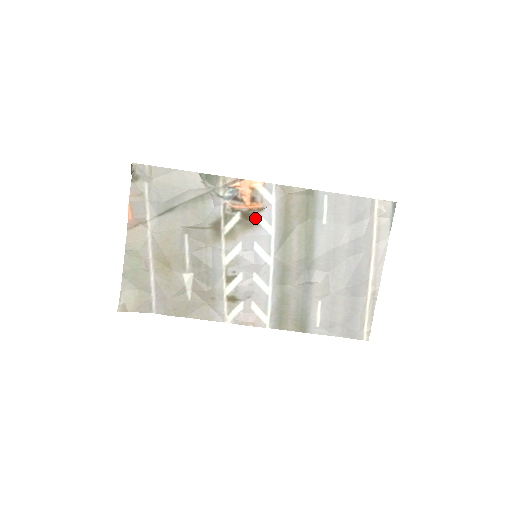
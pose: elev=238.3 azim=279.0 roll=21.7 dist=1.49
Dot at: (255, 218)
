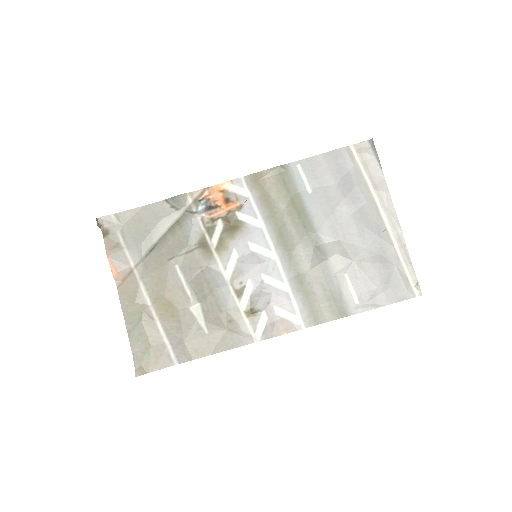
Dot at: (238, 218)
